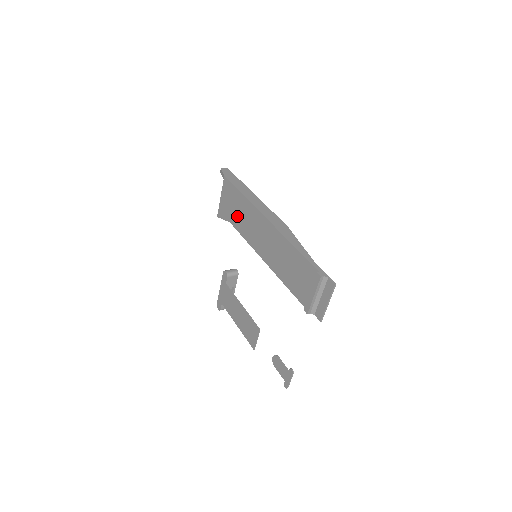
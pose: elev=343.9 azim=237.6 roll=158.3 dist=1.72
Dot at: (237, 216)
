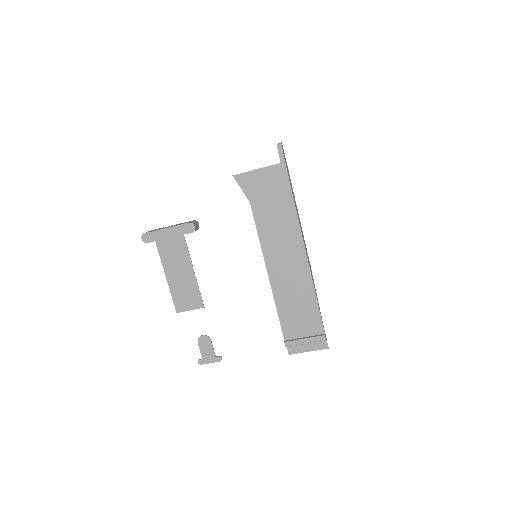
Dot at: (268, 210)
